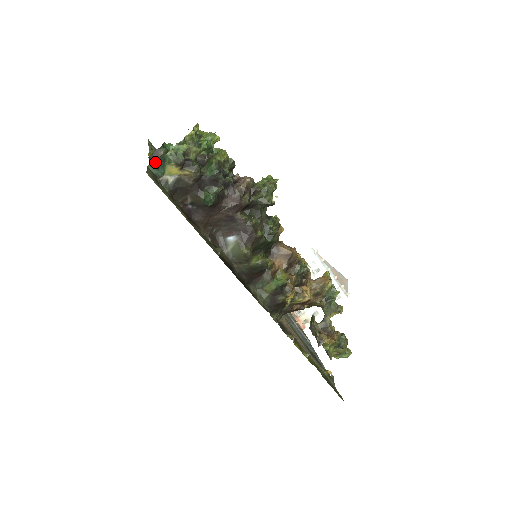
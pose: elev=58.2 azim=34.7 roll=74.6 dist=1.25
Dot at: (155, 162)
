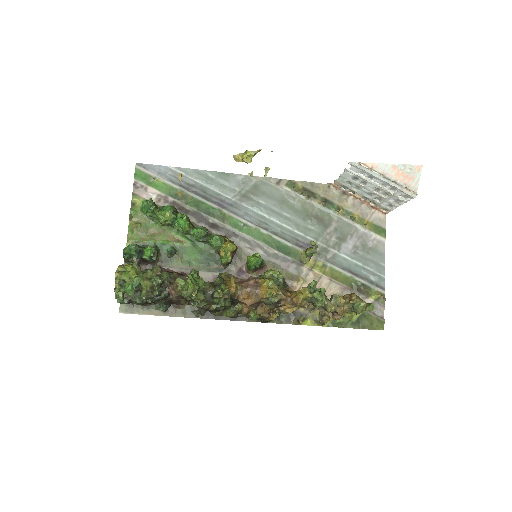
Dot at: occluded
